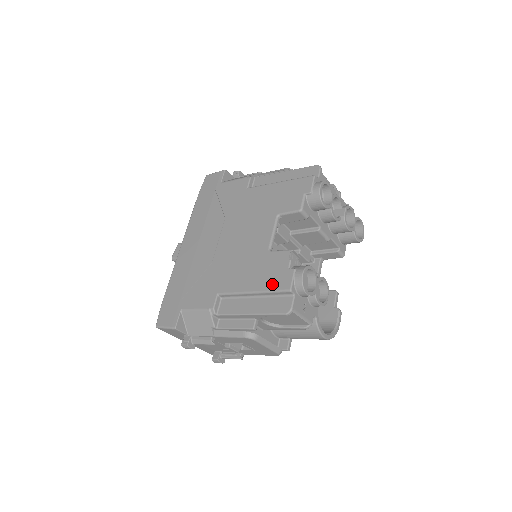
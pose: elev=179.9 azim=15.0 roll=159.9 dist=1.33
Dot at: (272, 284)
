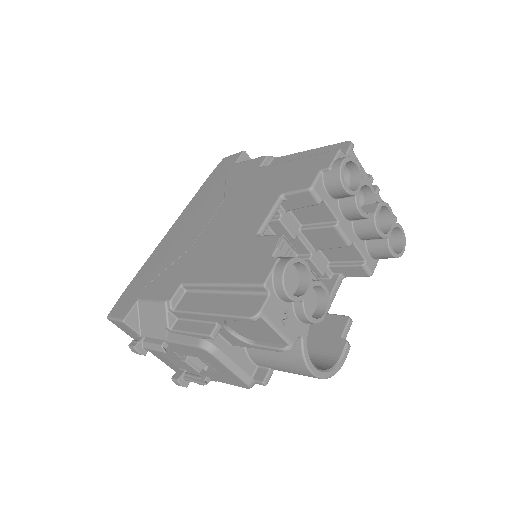
Dot at: (245, 275)
